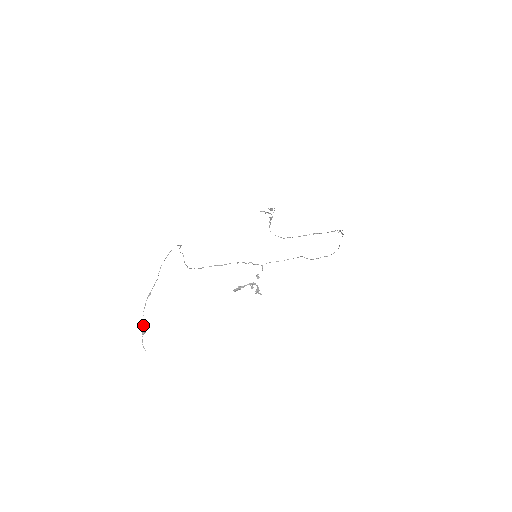
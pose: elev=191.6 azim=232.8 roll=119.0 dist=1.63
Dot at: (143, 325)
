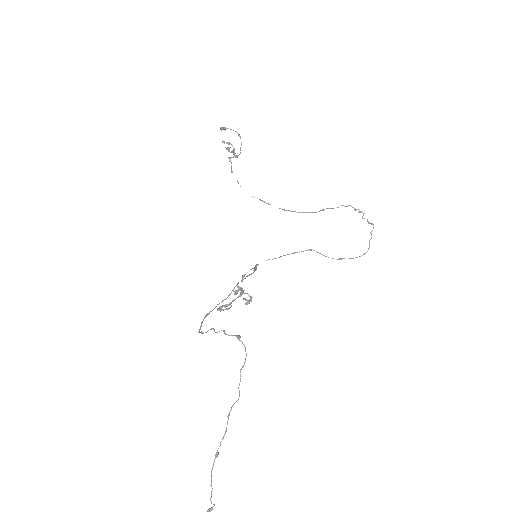
Dot at: (211, 503)
